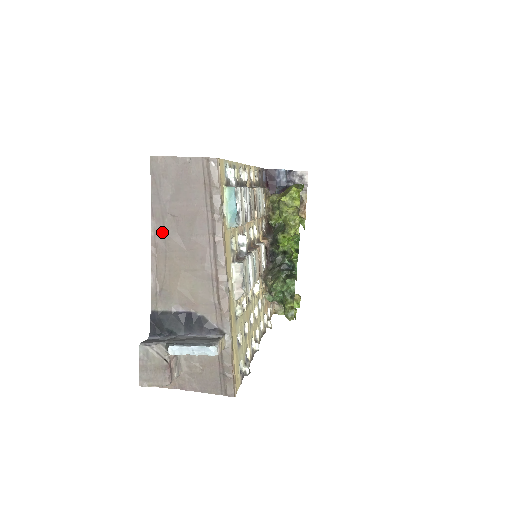
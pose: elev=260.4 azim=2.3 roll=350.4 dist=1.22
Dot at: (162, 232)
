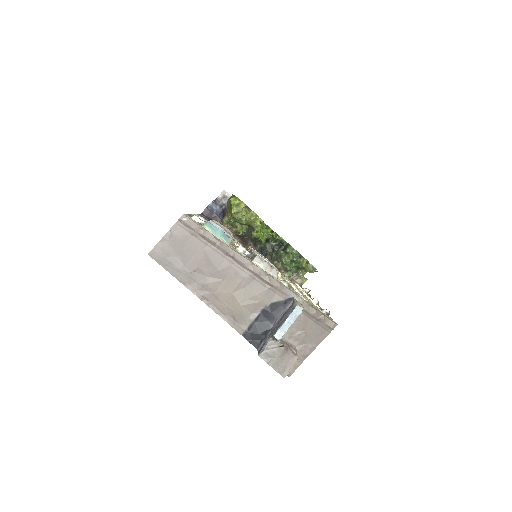
Dot at: (199, 286)
